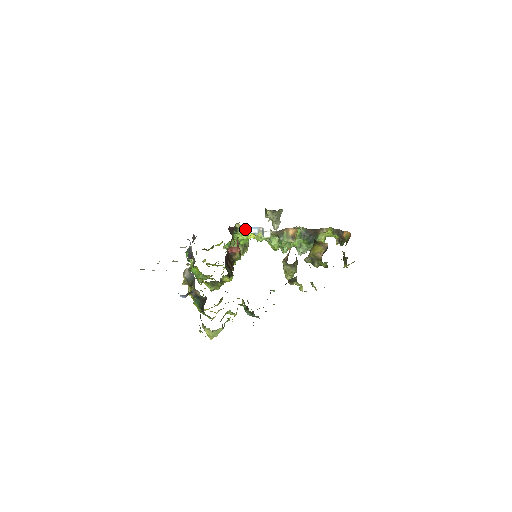
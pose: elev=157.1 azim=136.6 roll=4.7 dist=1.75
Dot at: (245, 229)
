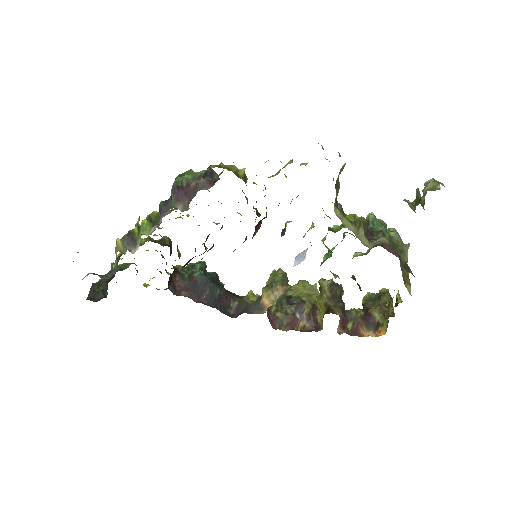
Dot at: occluded
